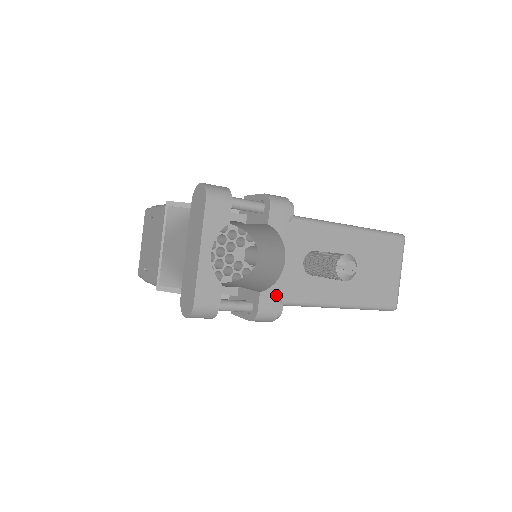
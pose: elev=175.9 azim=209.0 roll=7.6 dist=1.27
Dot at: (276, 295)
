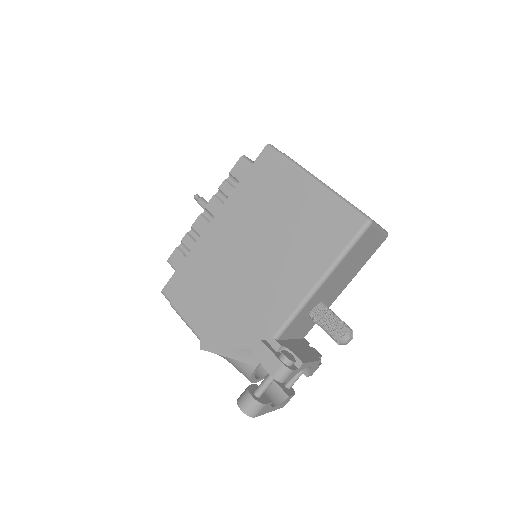
Dot at: (315, 368)
